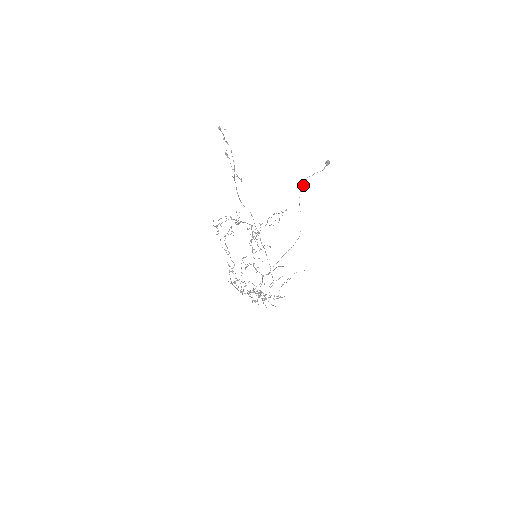
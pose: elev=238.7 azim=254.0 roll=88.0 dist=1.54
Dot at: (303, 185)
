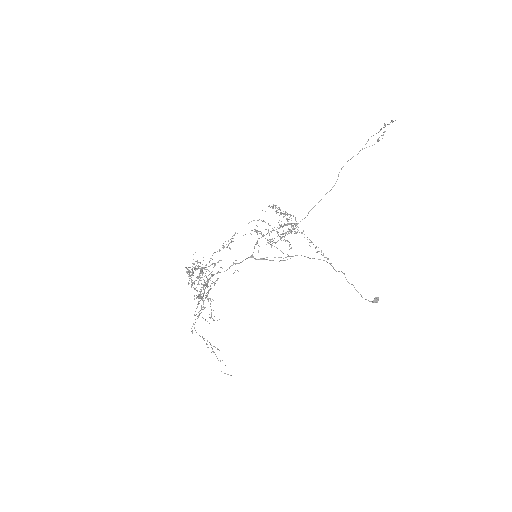
Dot at: occluded
